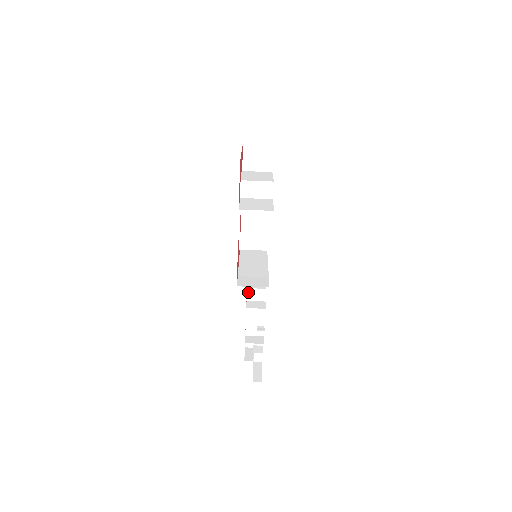
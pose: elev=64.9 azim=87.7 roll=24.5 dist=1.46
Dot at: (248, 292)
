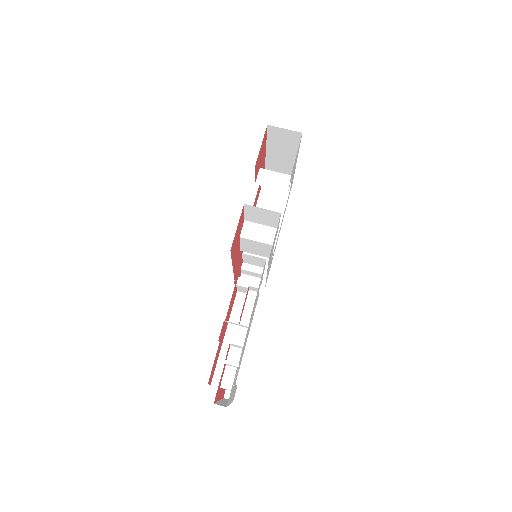
Dot at: (238, 282)
